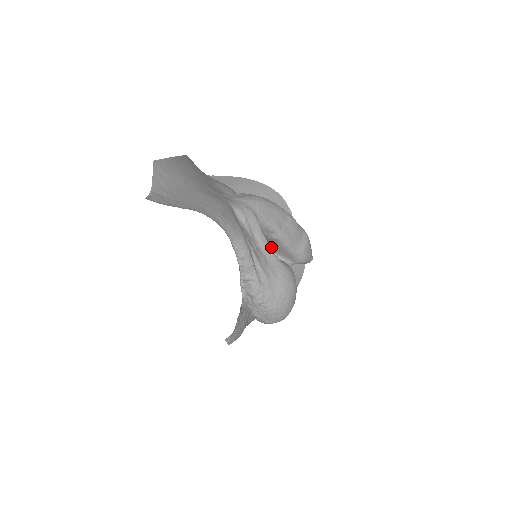
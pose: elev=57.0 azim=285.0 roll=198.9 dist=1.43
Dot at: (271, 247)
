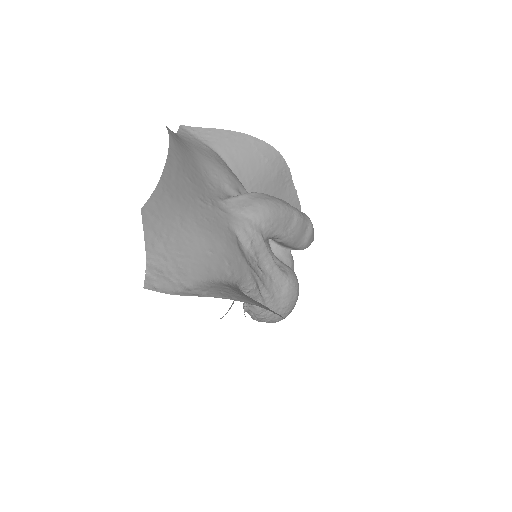
Dot at: occluded
